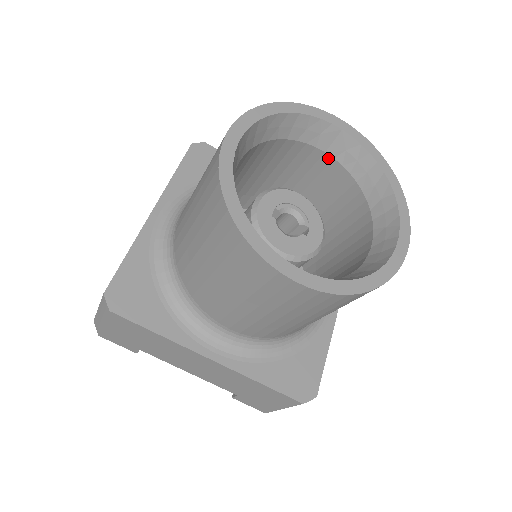
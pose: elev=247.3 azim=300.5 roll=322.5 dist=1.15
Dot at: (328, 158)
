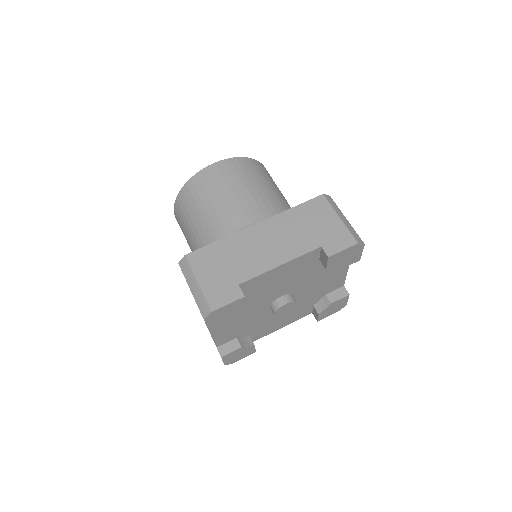
Dot at: occluded
